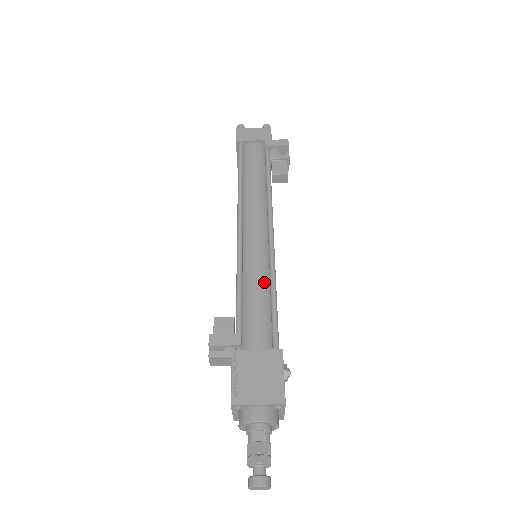
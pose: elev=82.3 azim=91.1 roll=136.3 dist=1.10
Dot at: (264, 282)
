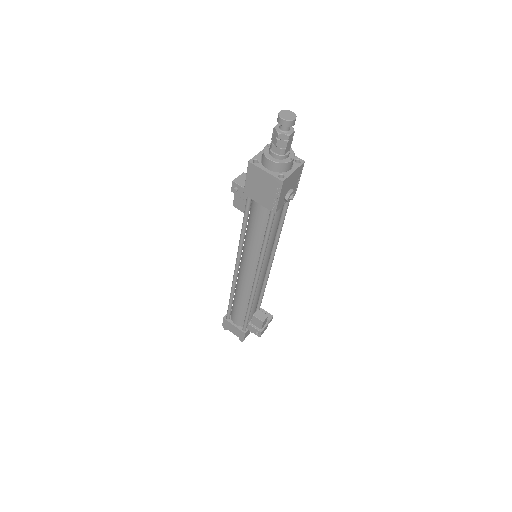
Dot at: occluded
